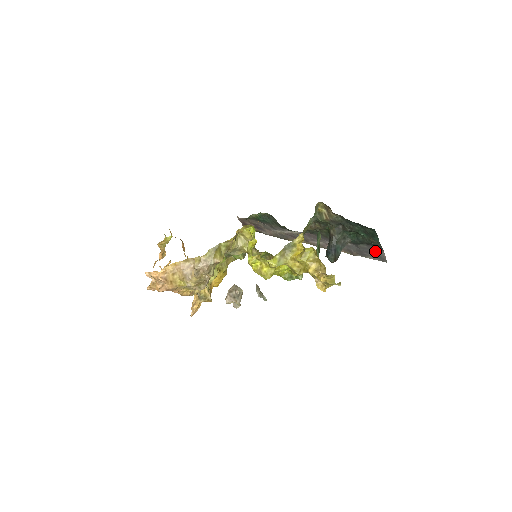
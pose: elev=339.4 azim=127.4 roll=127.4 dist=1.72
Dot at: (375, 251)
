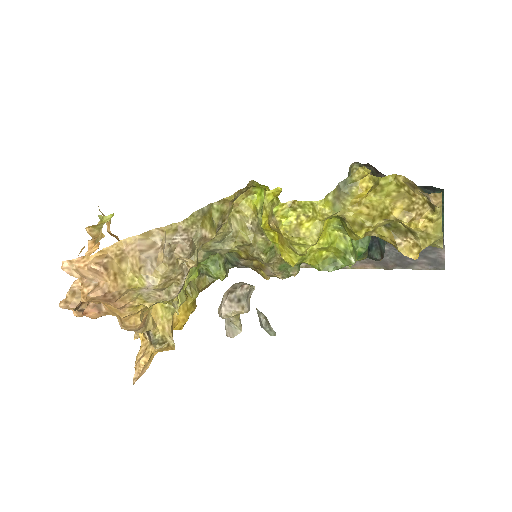
Dot at: (428, 250)
